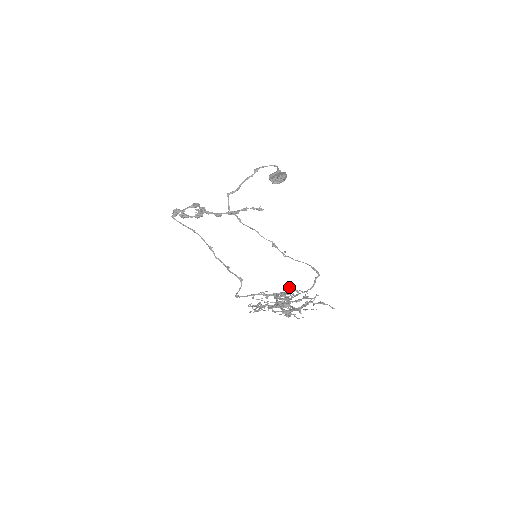
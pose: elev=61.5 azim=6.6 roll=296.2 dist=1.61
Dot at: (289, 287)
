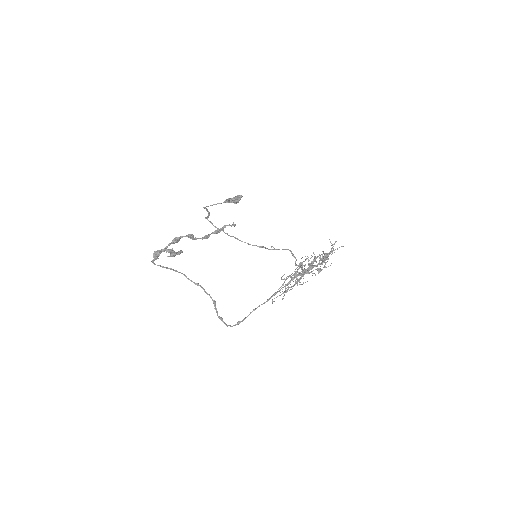
Dot at: (296, 264)
